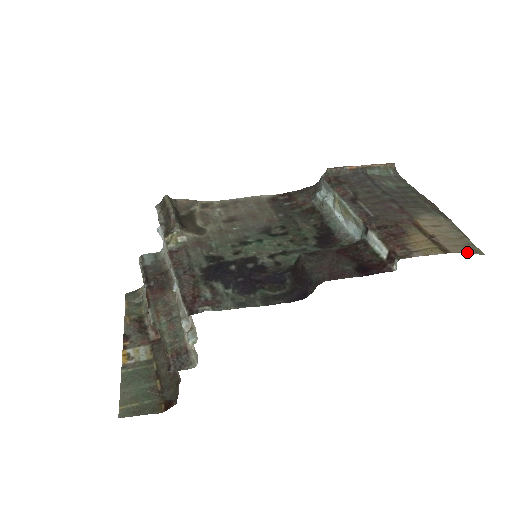
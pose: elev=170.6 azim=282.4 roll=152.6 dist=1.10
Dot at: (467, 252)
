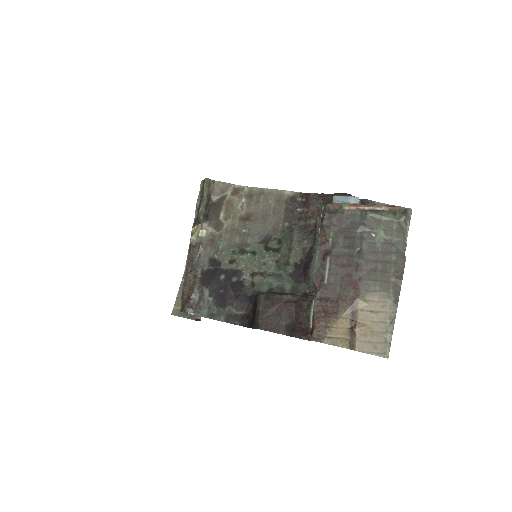
Dot at: (372, 352)
